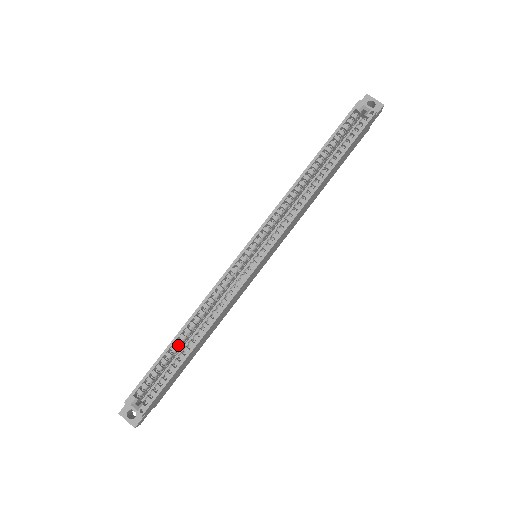
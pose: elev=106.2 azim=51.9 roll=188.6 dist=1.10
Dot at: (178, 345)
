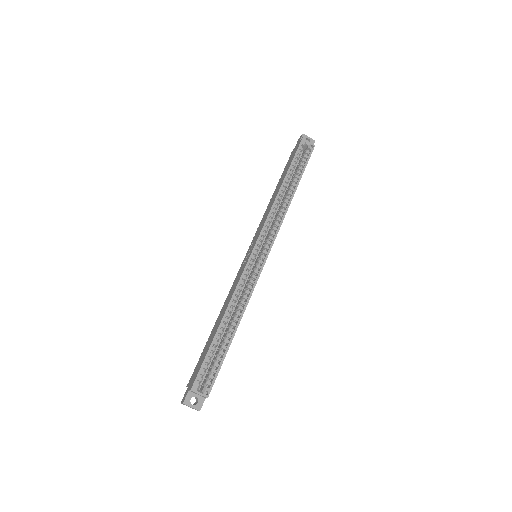
Dot at: (221, 333)
